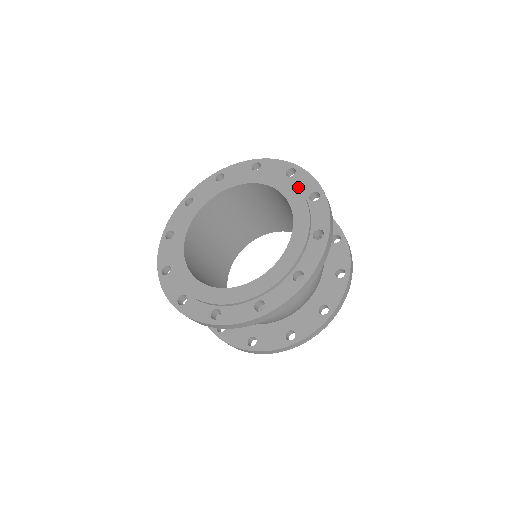
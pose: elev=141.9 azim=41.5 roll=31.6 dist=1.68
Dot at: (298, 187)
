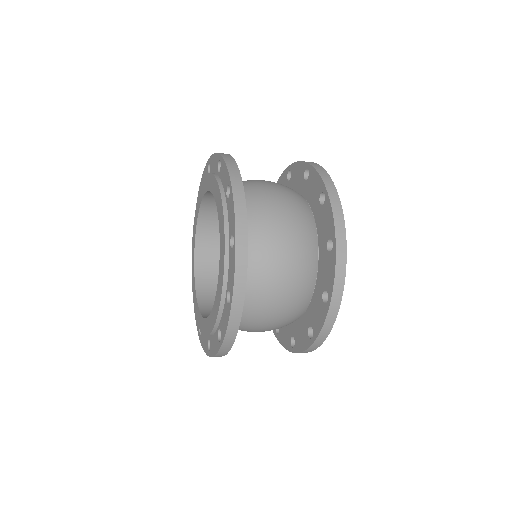
Dot at: (218, 186)
